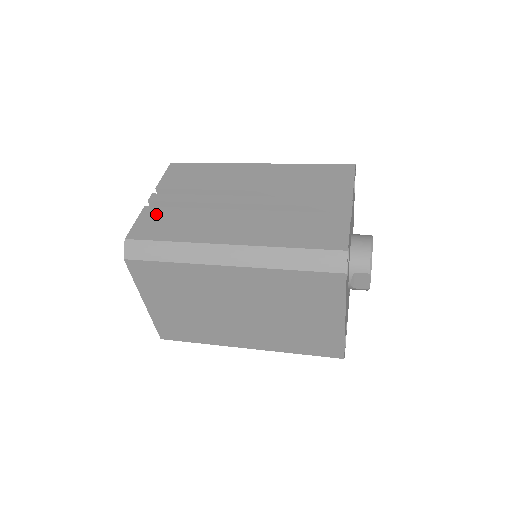
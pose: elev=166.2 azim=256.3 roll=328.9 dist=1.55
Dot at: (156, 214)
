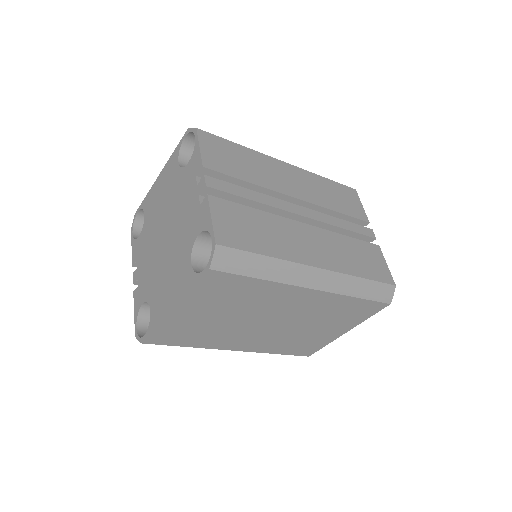
Dot at: (229, 211)
